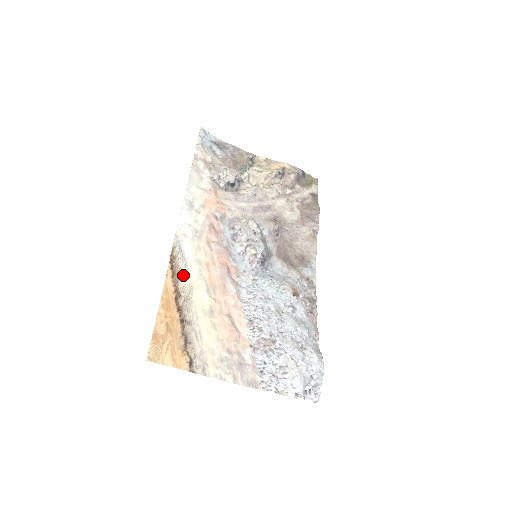
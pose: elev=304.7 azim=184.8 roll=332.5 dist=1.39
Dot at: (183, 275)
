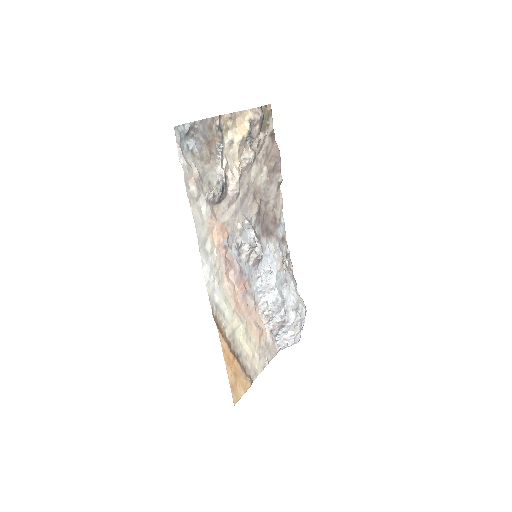
Dot at: (225, 325)
